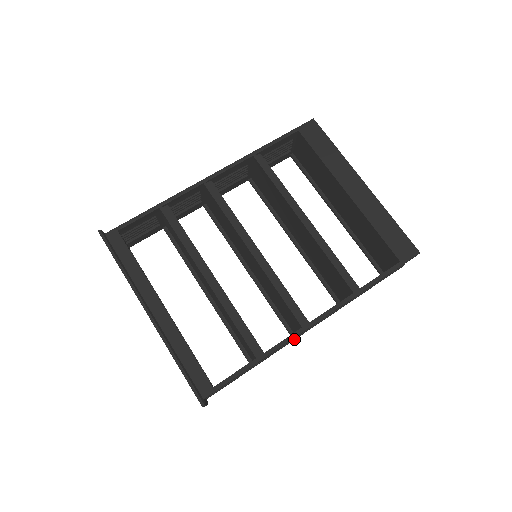
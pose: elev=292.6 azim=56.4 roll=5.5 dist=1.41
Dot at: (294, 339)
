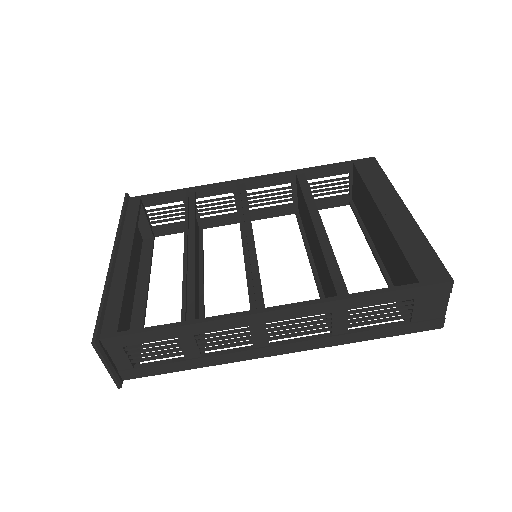
Dot at: (253, 349)
